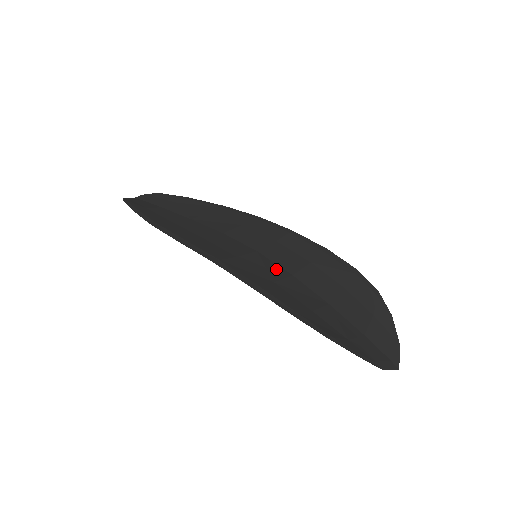
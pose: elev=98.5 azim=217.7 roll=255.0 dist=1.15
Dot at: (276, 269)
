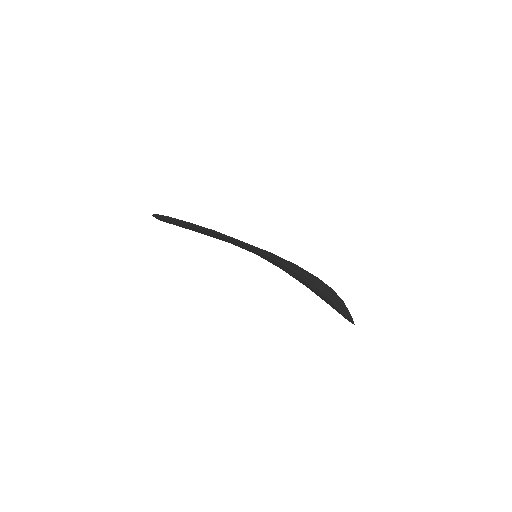
Dot at: occluded
